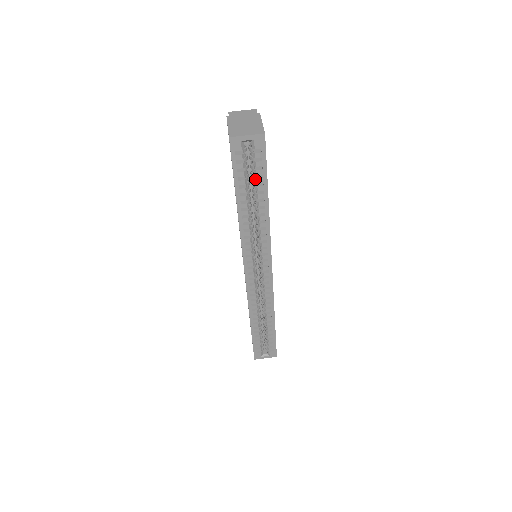
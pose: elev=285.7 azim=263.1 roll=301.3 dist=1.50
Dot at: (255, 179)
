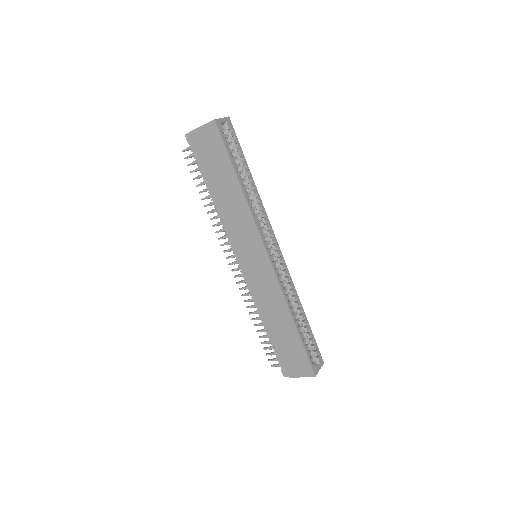
Dot at: (238, 156)
